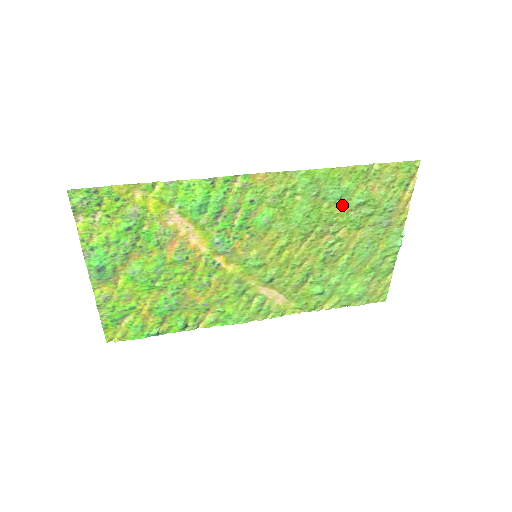
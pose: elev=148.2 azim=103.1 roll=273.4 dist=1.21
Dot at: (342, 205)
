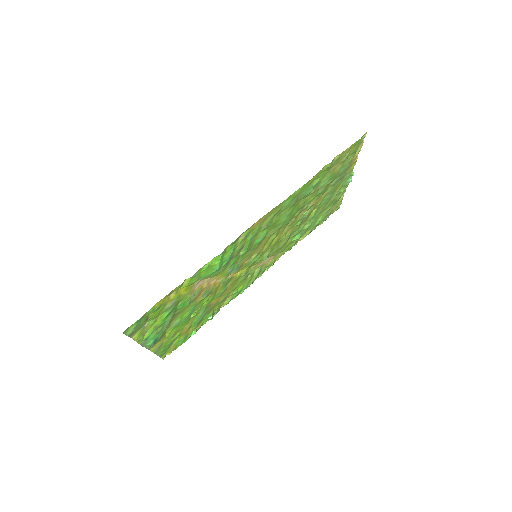
Dot at: (313, 192)
